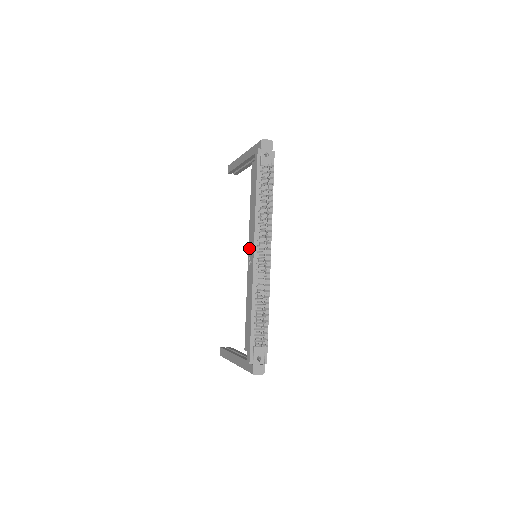
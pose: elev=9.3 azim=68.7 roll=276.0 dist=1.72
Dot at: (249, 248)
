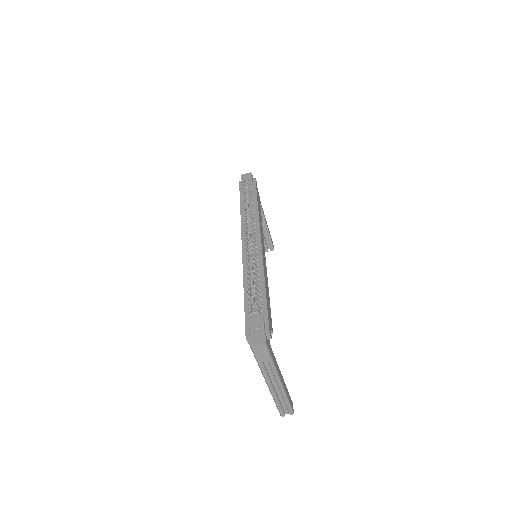
Dot at: occluded
